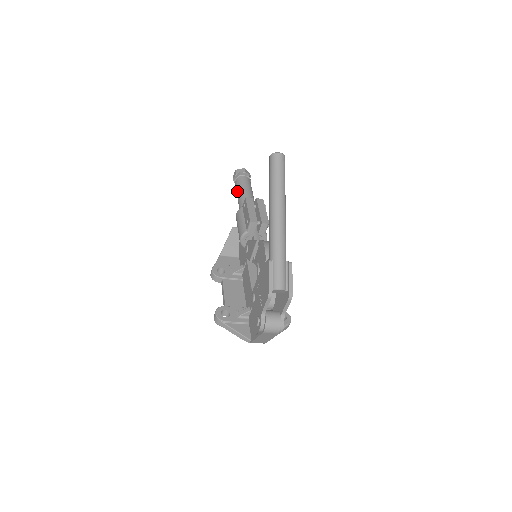
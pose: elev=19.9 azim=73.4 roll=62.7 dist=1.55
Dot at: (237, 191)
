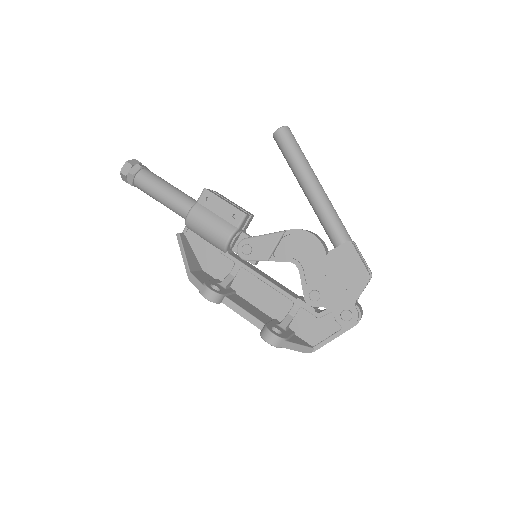
Dot at: (155, 187)
